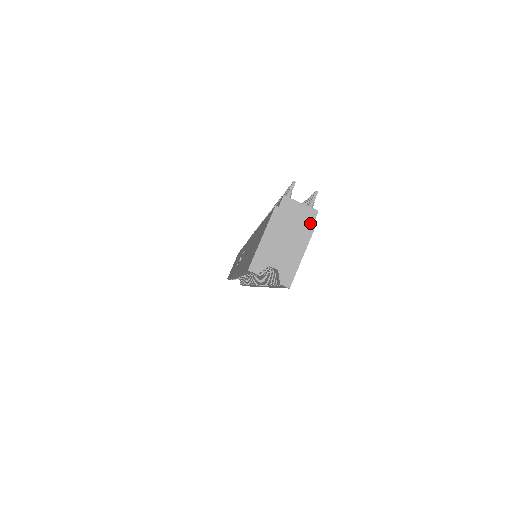
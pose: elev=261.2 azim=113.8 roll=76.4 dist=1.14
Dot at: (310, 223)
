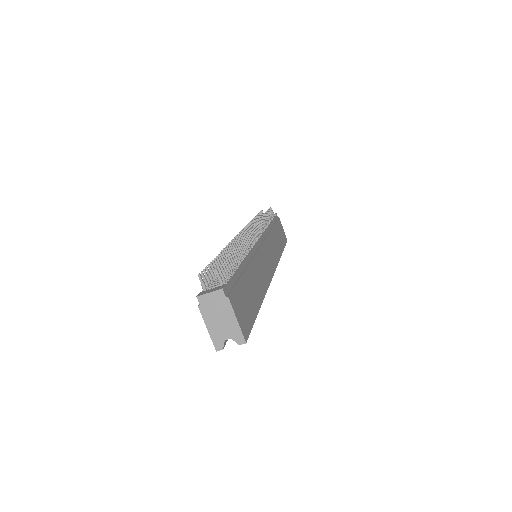
Dot at: (224, 299)
